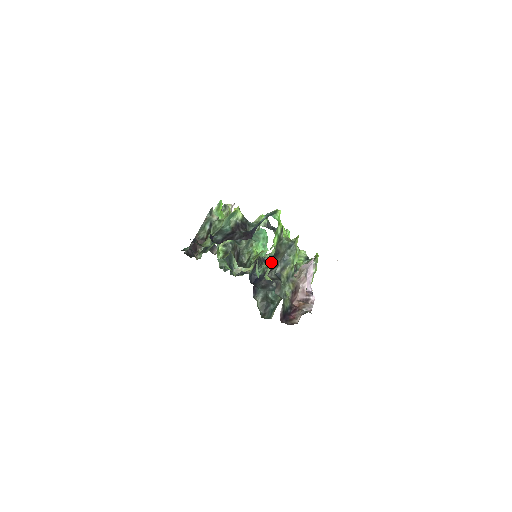
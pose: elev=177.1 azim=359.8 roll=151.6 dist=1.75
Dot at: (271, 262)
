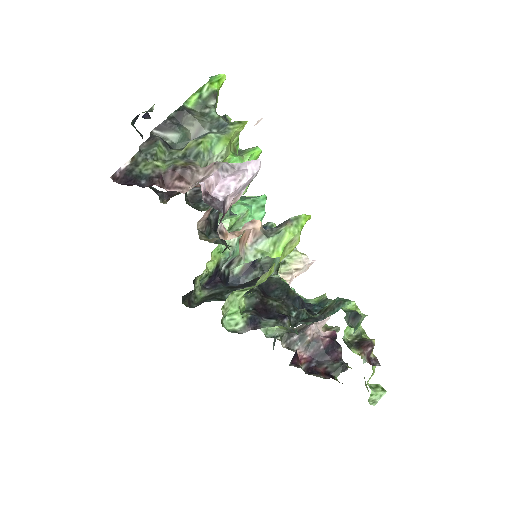
Dot at: (235, 216)
